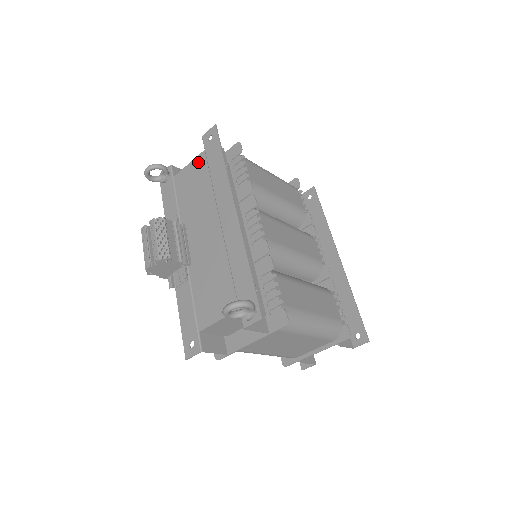
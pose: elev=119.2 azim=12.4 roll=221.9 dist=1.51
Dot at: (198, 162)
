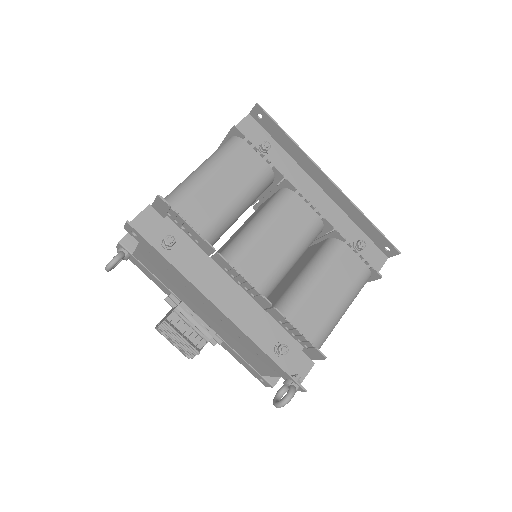
Dot at: (144, 252)
